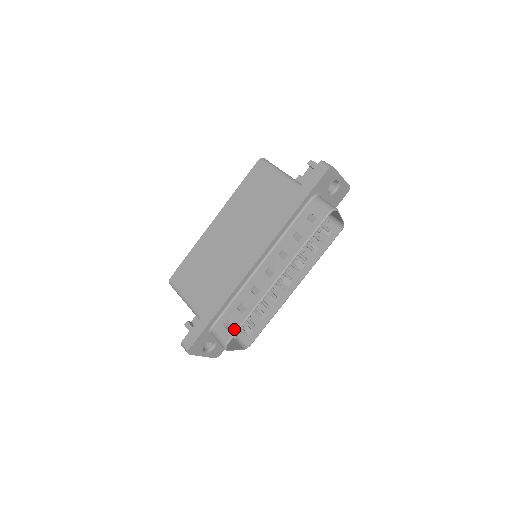
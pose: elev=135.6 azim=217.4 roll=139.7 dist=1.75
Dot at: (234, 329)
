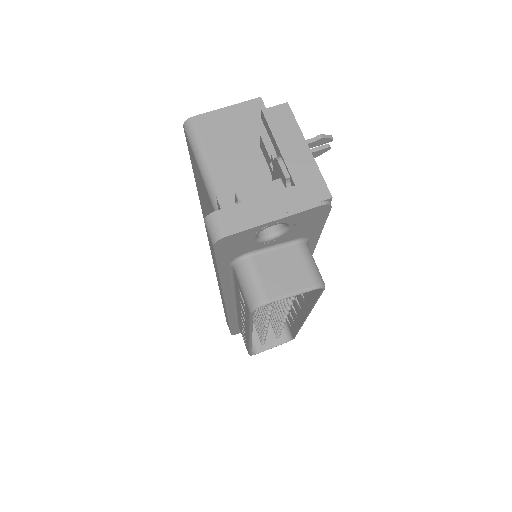
Dot at: (247, 349)
